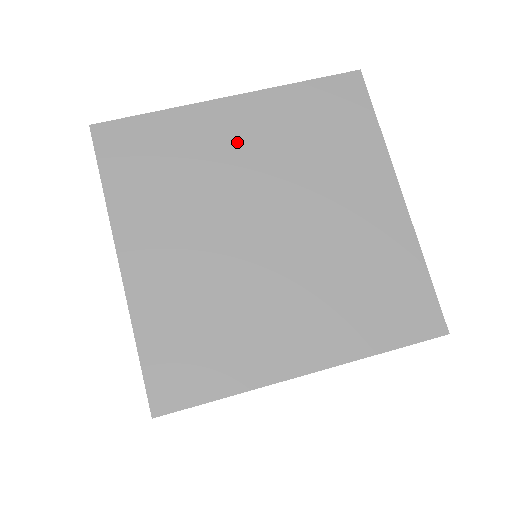
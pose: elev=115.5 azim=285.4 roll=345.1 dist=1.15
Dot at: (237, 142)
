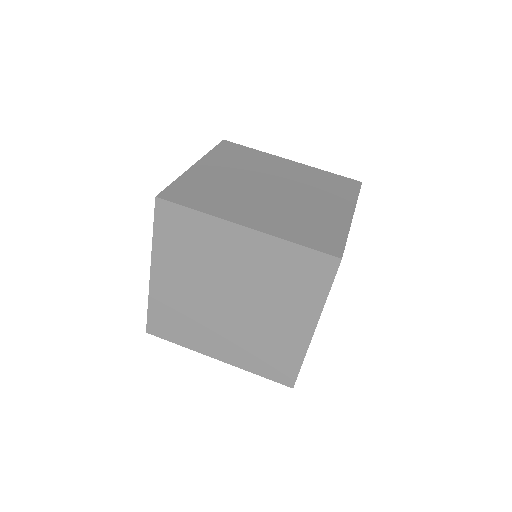
Dot at: (282, 168)
